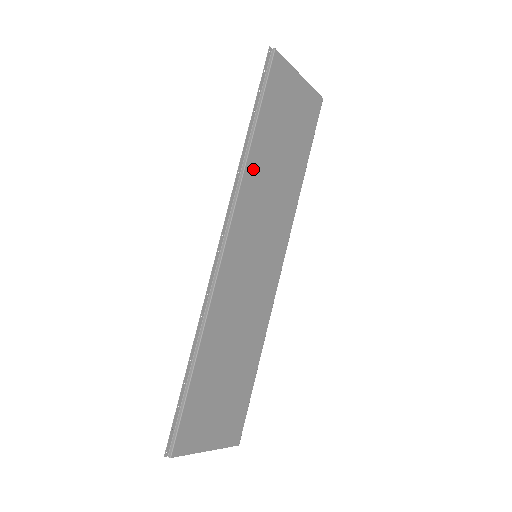
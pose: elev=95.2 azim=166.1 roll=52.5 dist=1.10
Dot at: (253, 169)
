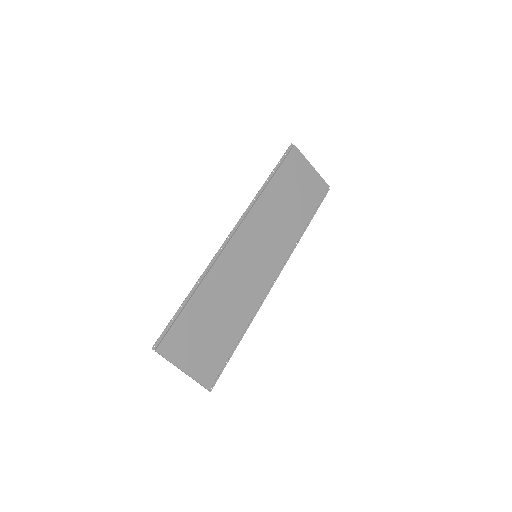
Dot at: (265, 201)
